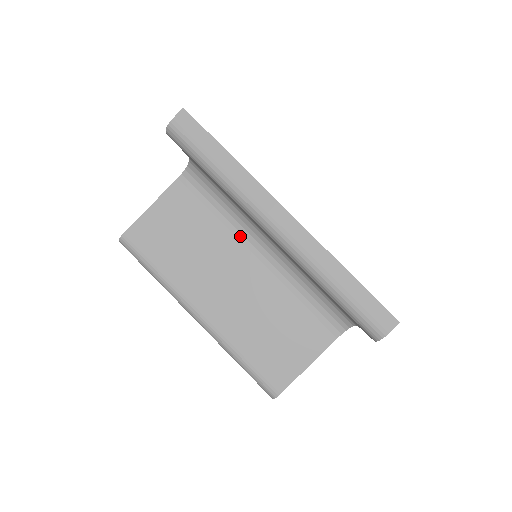
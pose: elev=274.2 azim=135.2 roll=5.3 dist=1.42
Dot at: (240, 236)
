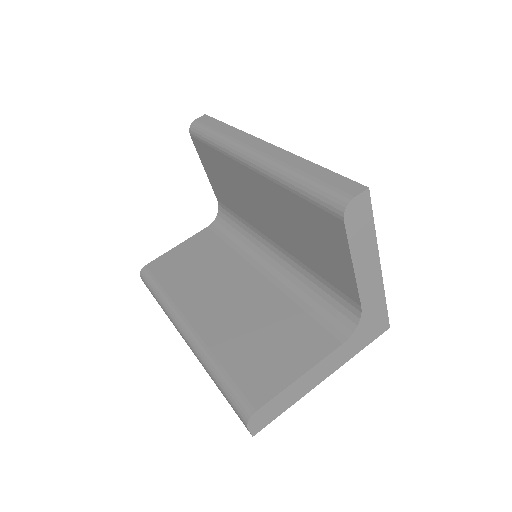
Dot at: (249, 259)
